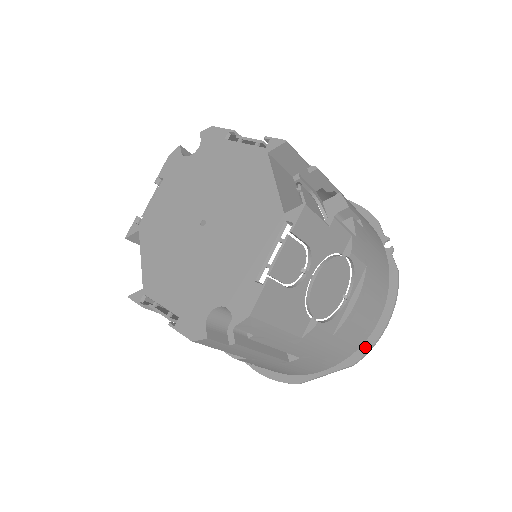
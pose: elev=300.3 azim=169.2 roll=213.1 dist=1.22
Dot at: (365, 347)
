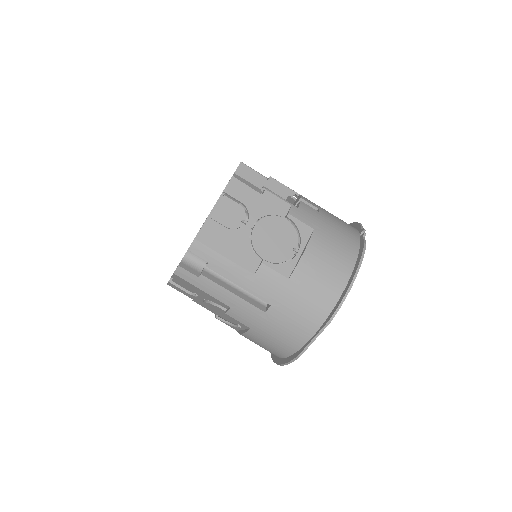
Dot at: (338, 303)
